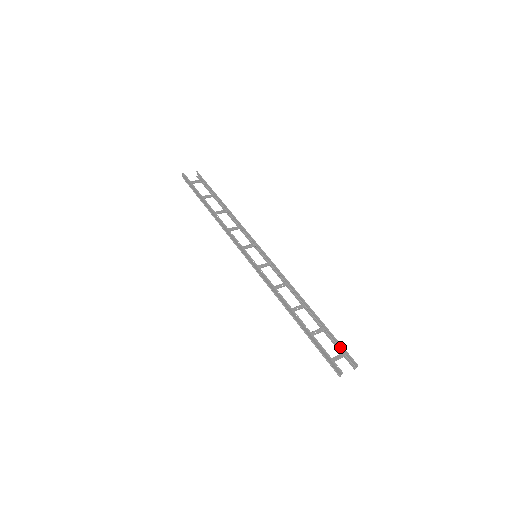
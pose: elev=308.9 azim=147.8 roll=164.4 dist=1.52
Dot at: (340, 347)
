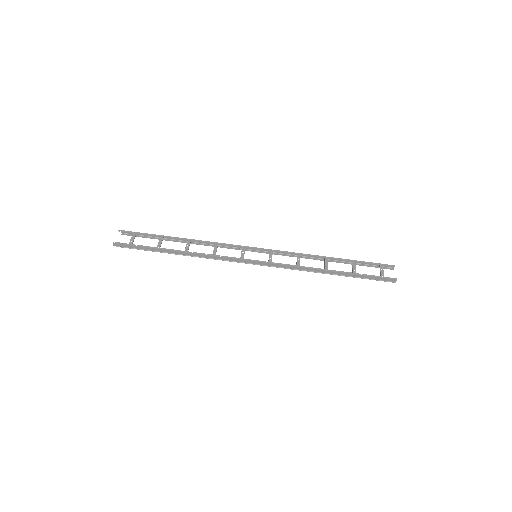
Dot at: (373, 265)
